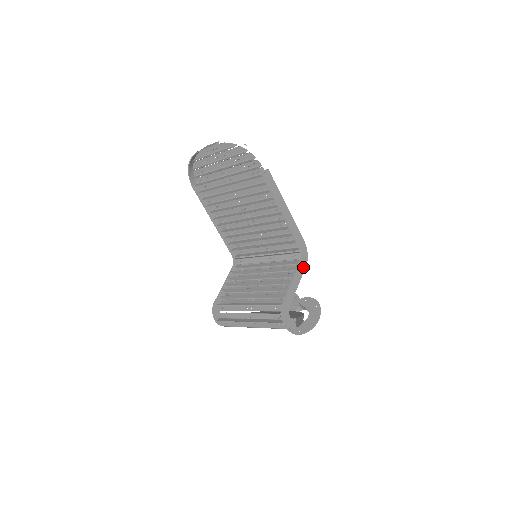
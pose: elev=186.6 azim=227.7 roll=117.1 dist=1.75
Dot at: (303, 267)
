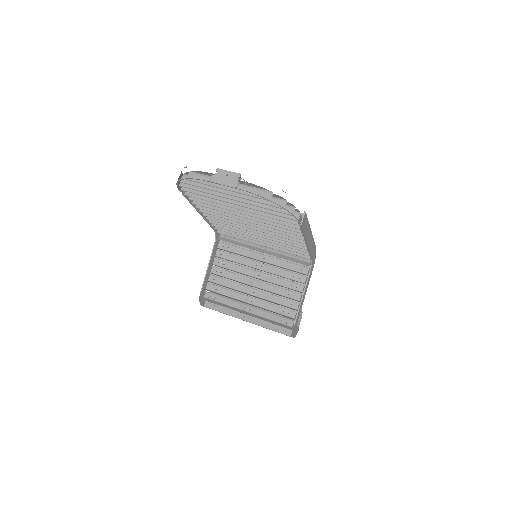
Dot at: (311, 273)
